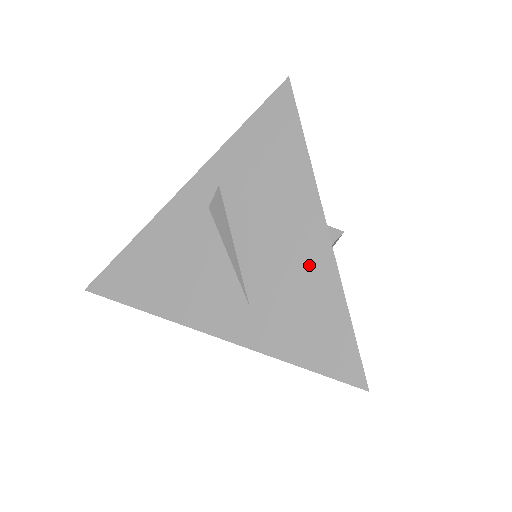
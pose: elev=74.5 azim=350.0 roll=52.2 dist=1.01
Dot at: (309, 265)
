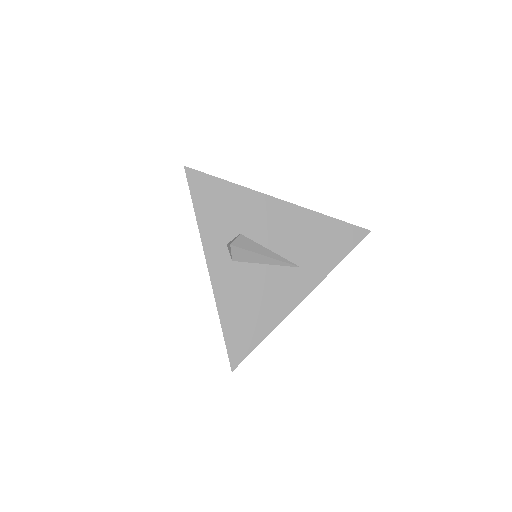
Dot at: (299, 223)
